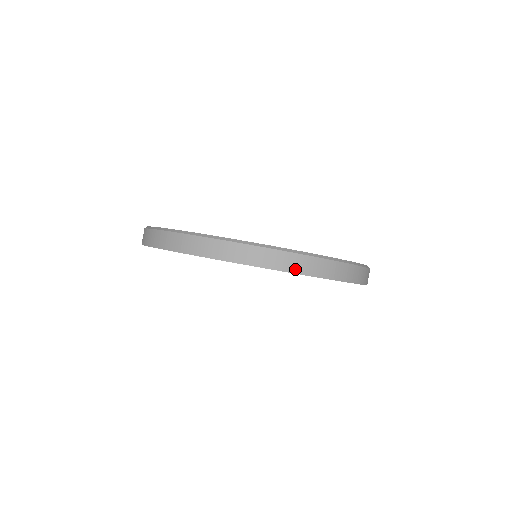
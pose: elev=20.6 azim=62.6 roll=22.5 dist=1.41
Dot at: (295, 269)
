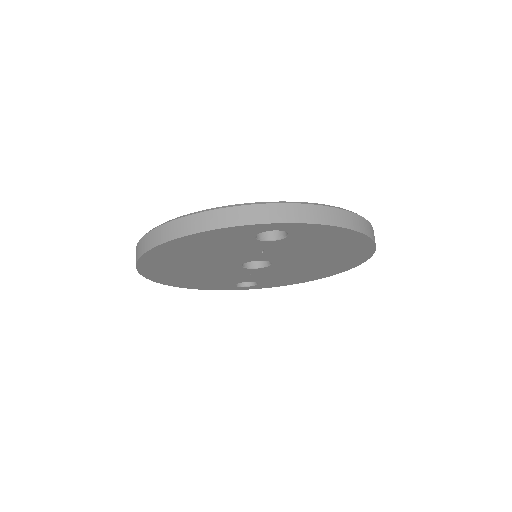
Dot at: (253, 220)
